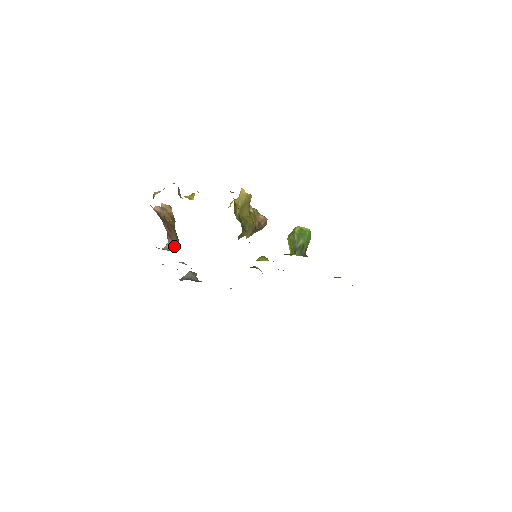
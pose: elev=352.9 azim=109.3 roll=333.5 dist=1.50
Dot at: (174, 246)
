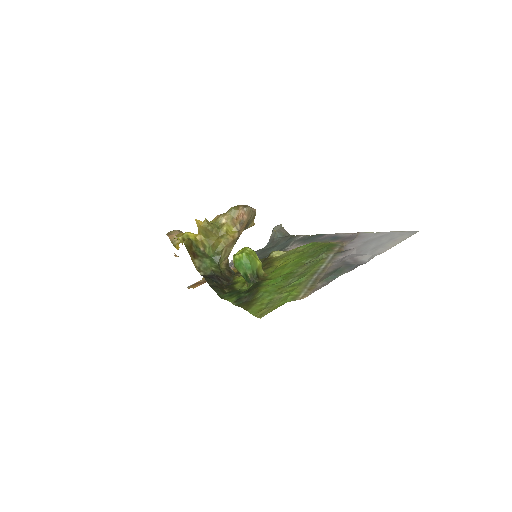
Dot at: occluded
